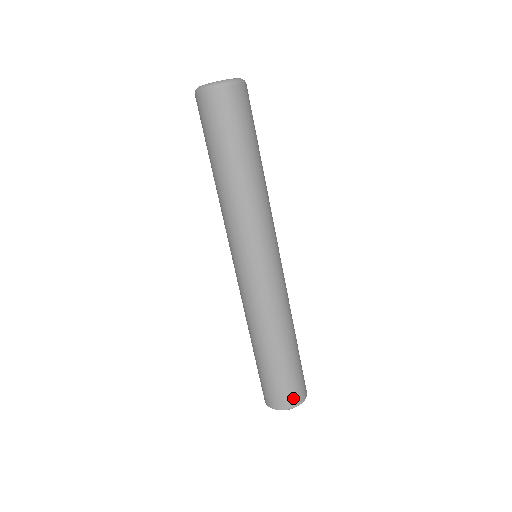
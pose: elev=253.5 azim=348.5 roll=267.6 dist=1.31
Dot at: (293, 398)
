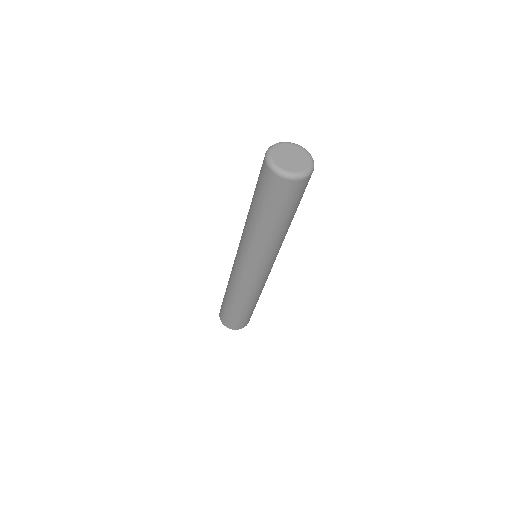
Dot at: occluded
